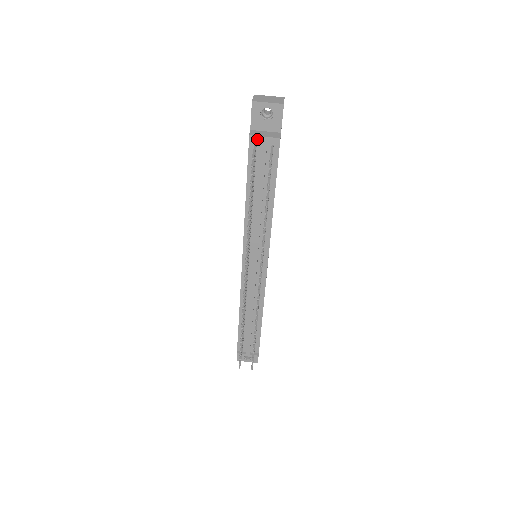
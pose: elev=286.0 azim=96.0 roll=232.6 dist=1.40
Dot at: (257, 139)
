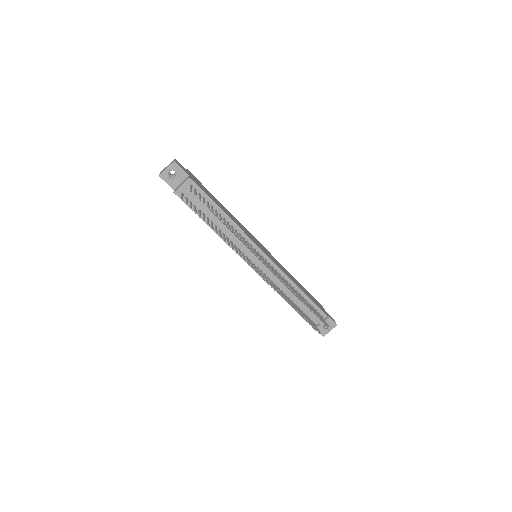
Dot at: (179, 190)
